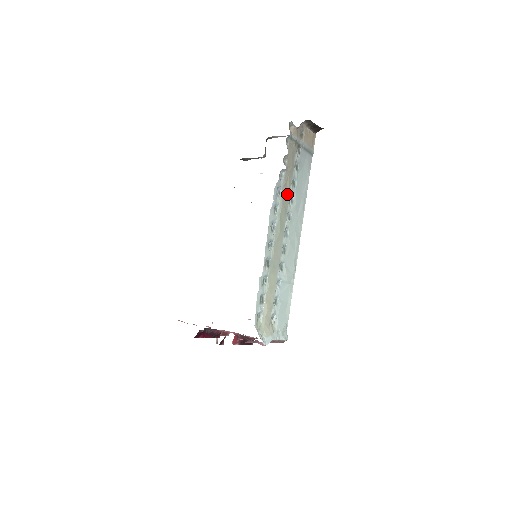
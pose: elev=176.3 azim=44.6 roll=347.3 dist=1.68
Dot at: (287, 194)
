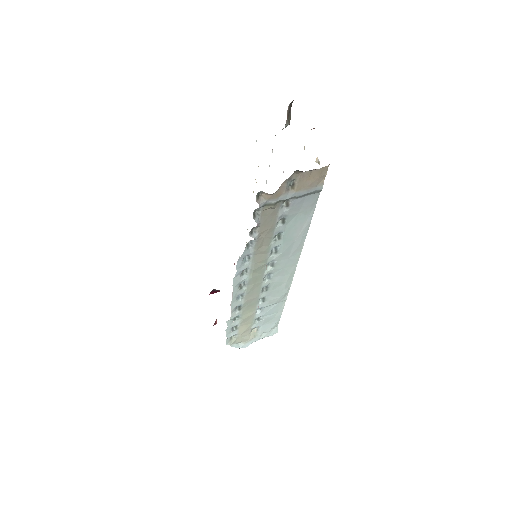
Dot at: (265, 252)
